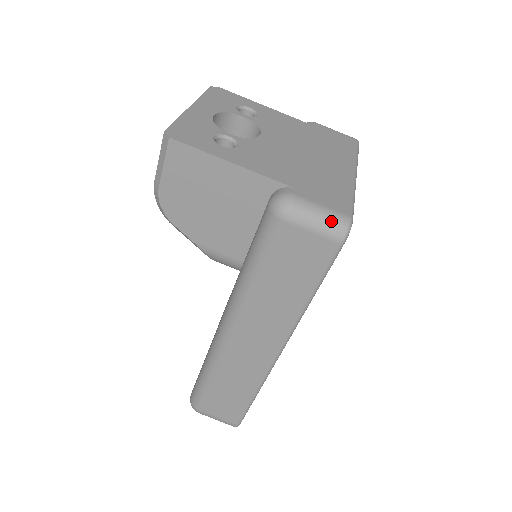
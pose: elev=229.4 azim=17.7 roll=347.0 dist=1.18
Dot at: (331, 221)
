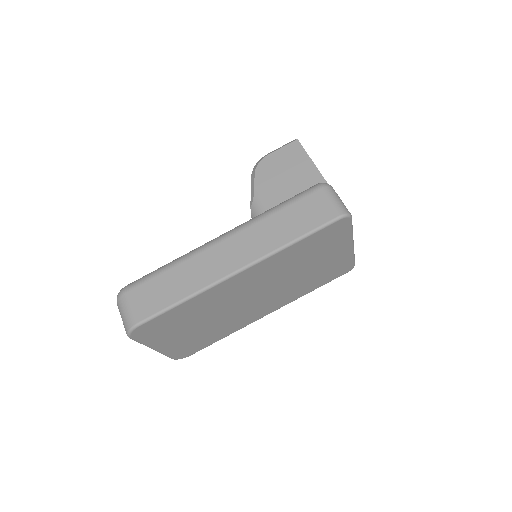
Dot at: (343, 205)
